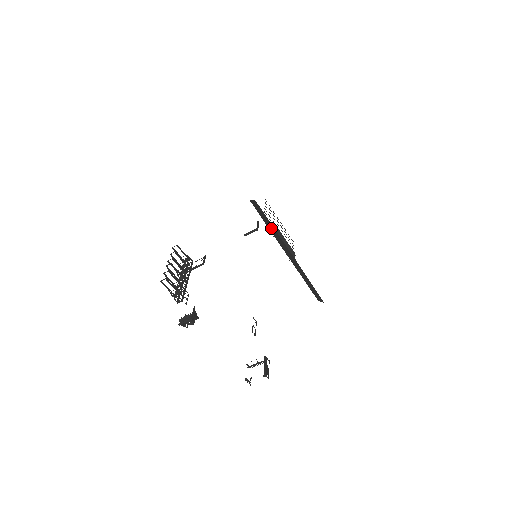
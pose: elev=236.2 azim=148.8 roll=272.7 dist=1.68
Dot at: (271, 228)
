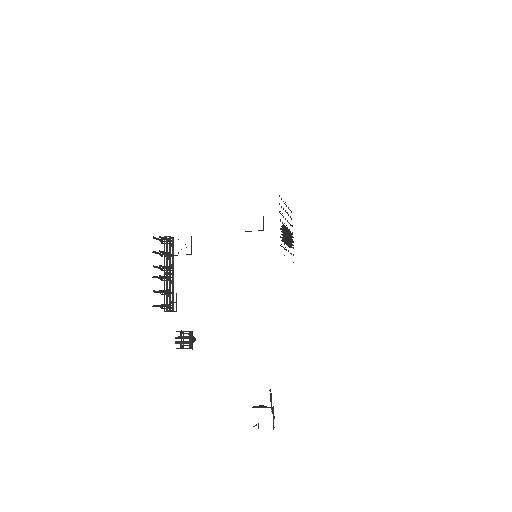
Dot at: occluded
